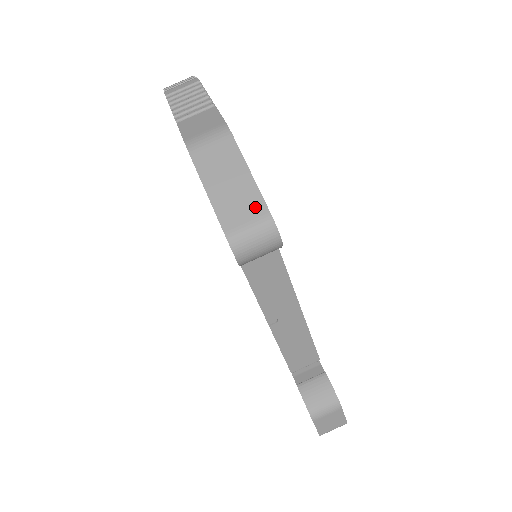
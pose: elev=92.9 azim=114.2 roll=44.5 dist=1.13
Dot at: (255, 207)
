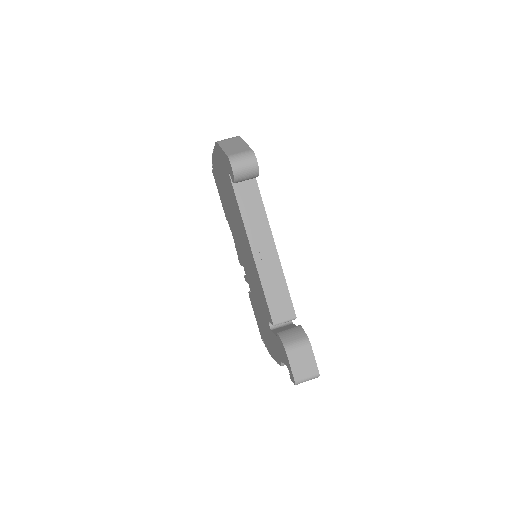
Dot at: (245, 149)
